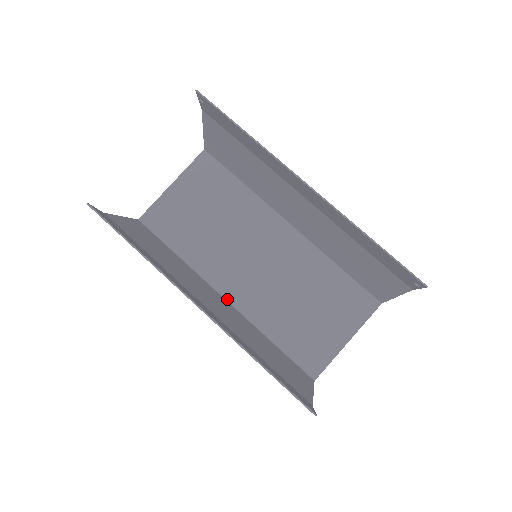
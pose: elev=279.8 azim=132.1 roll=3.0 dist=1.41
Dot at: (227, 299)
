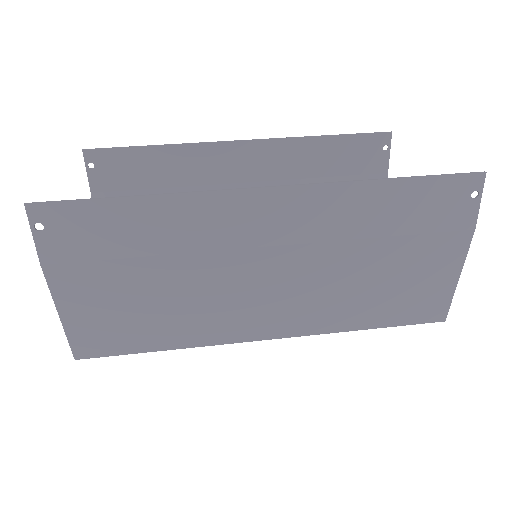
Dot at: (273, 336)
